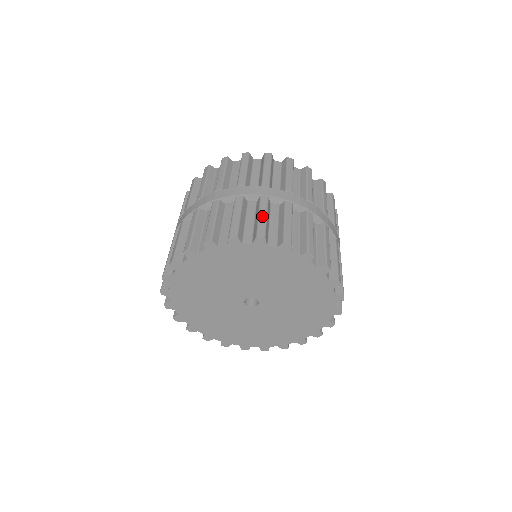
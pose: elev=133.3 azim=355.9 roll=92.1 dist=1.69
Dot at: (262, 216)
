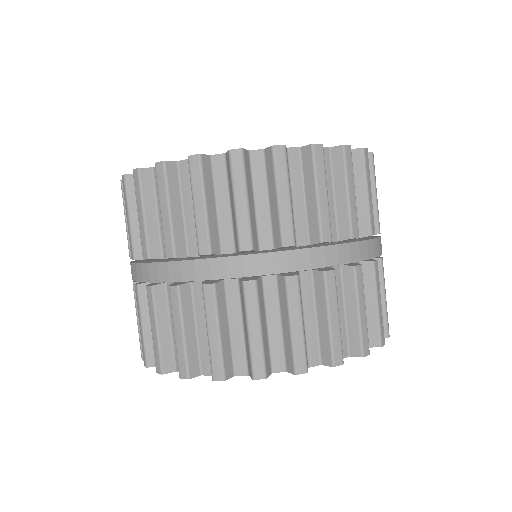
Dot at: (177, 333)
